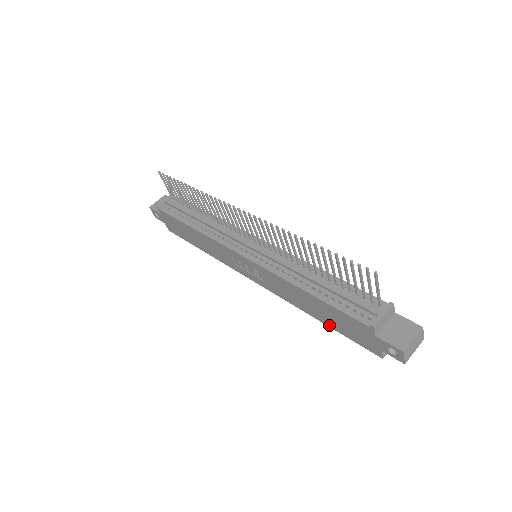
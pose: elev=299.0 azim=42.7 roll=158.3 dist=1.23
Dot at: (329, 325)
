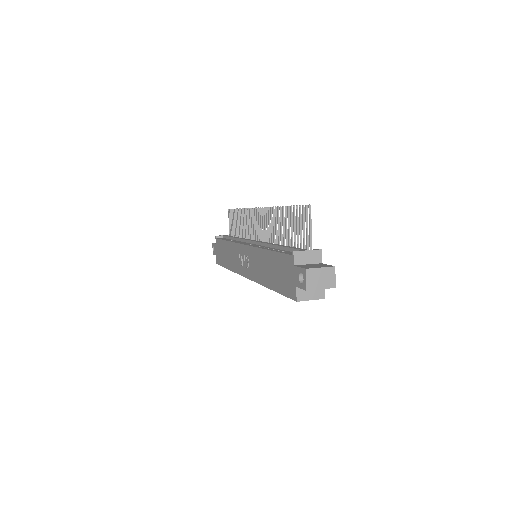
Dot at: (274, 288)
